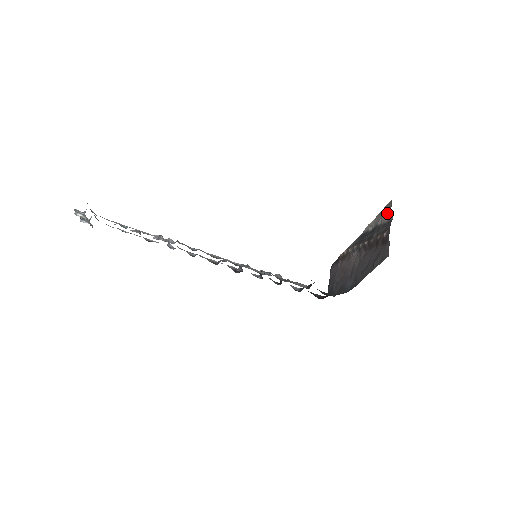
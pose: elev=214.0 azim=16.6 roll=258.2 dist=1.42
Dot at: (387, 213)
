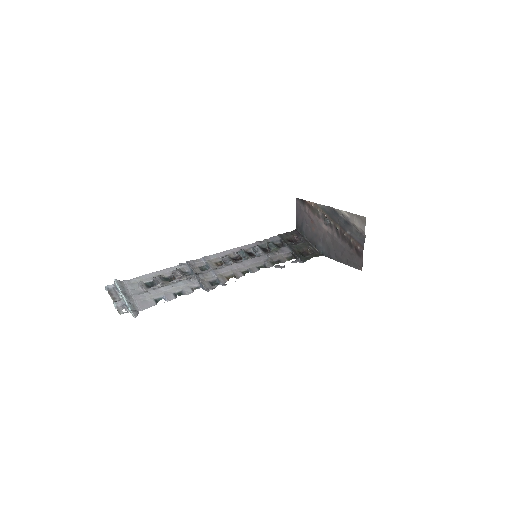
Dot at: (361, 227)
